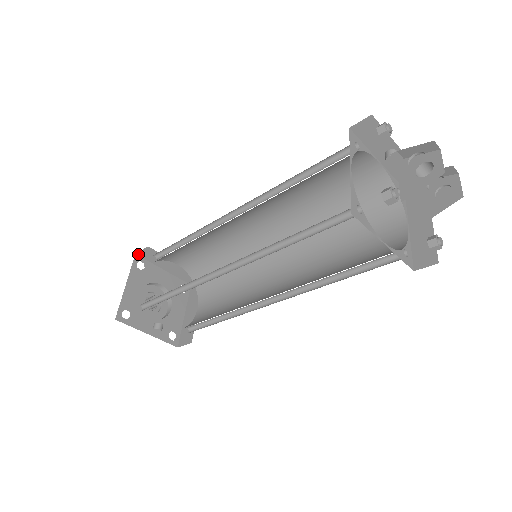
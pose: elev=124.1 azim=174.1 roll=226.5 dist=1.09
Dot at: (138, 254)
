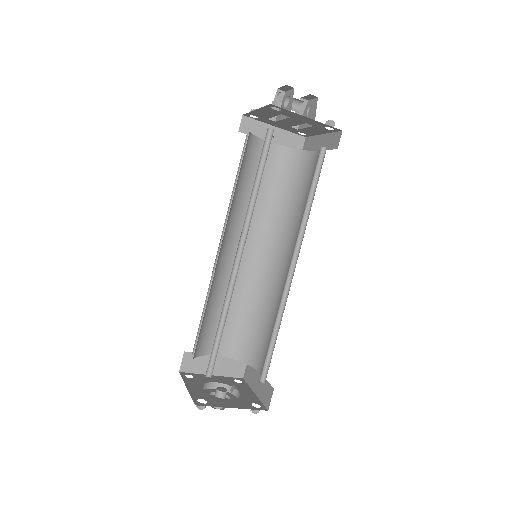
Dot at: (181, 371)
